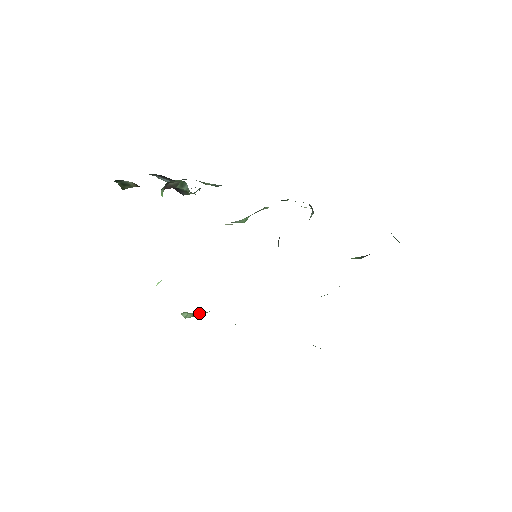
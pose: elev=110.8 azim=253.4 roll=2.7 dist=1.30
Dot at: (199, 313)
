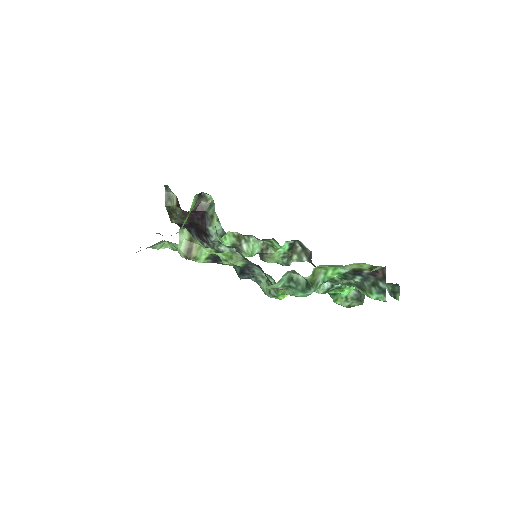
Dot at: (194, 244)
